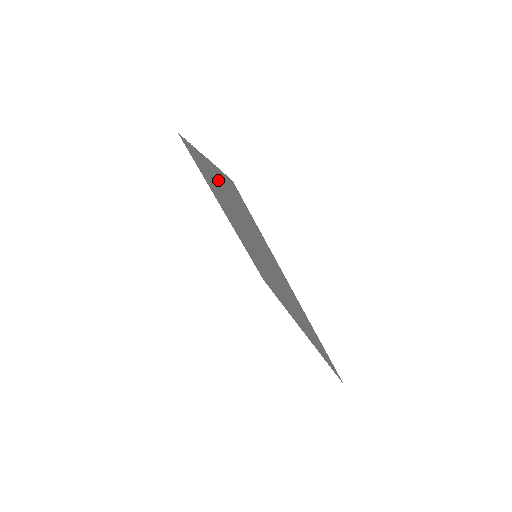
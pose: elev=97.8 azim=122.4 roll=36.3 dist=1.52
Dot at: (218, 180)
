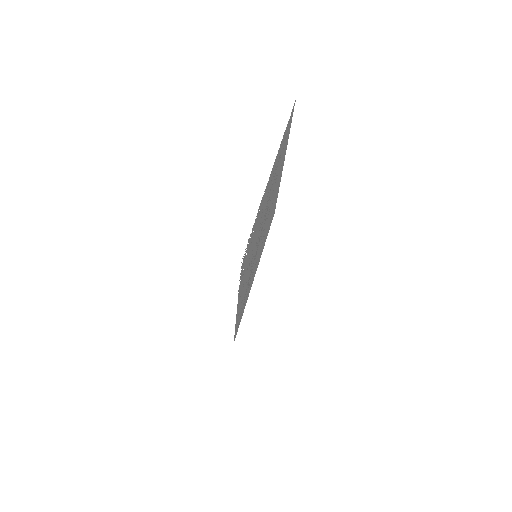
Dot at: (282, 163)
